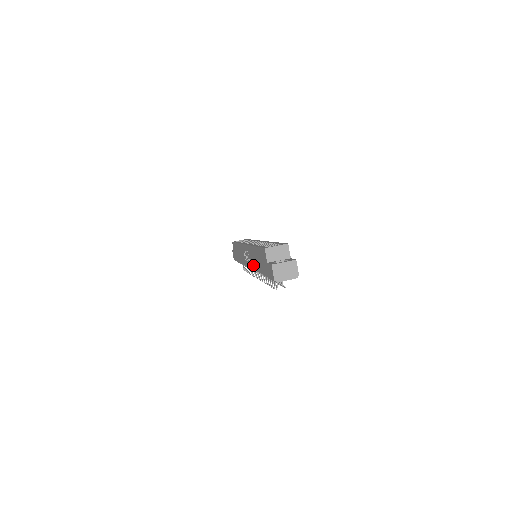
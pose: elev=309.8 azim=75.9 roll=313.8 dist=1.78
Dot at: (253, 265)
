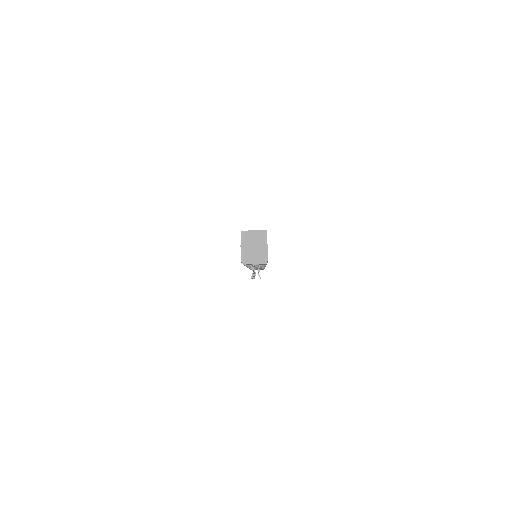
Dot at: occluded
